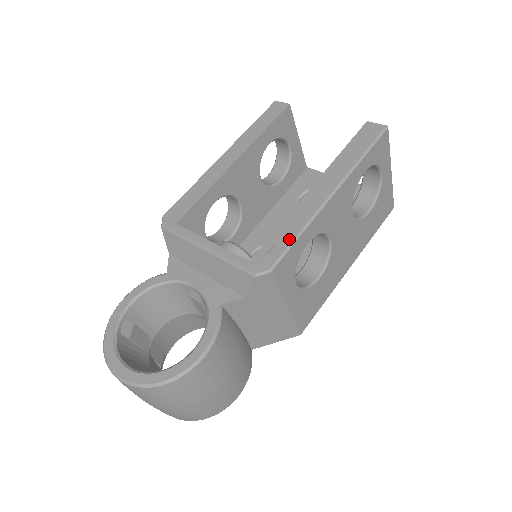
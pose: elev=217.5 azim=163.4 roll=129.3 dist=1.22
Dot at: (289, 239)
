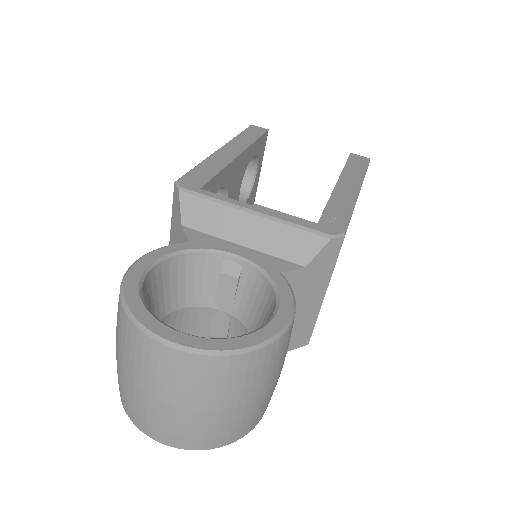
Dot at: (345, 214)
